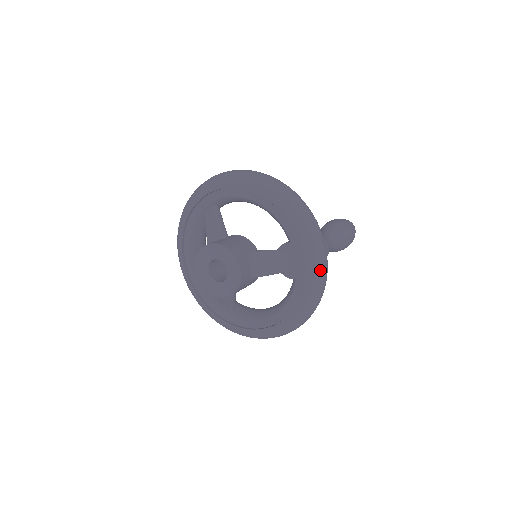
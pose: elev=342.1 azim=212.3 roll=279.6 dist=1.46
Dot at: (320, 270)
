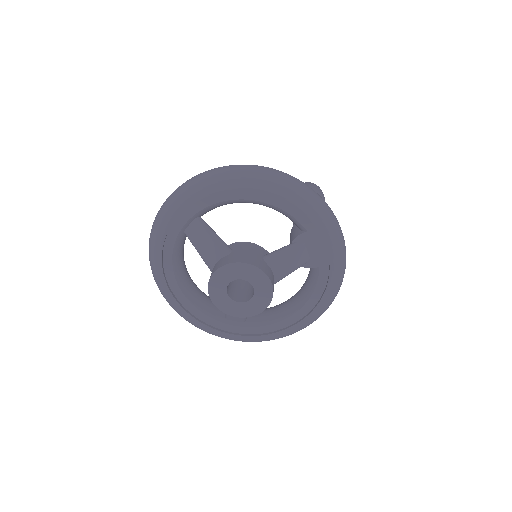
Dot at: (343, 249)
